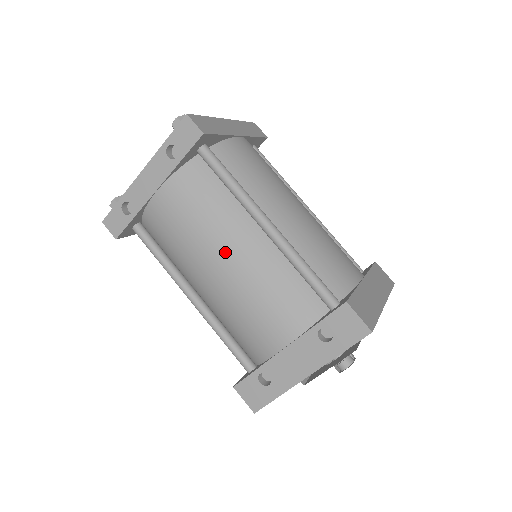
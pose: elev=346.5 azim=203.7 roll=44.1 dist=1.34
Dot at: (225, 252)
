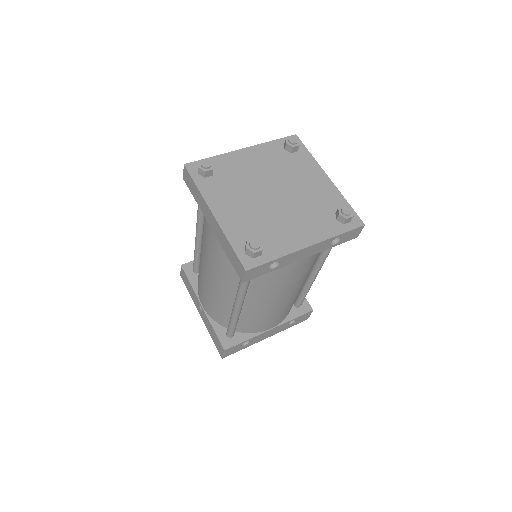
Dot at: (294, 291)
